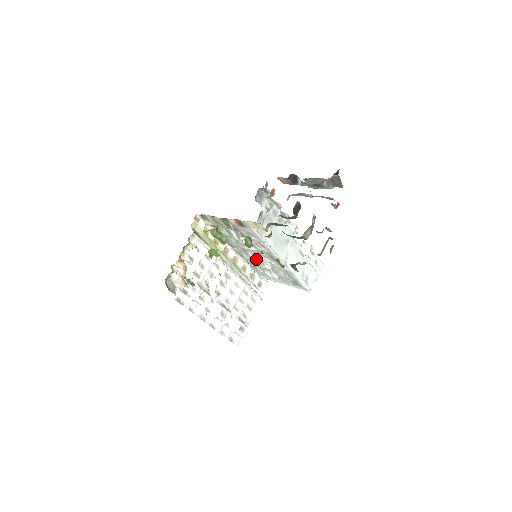
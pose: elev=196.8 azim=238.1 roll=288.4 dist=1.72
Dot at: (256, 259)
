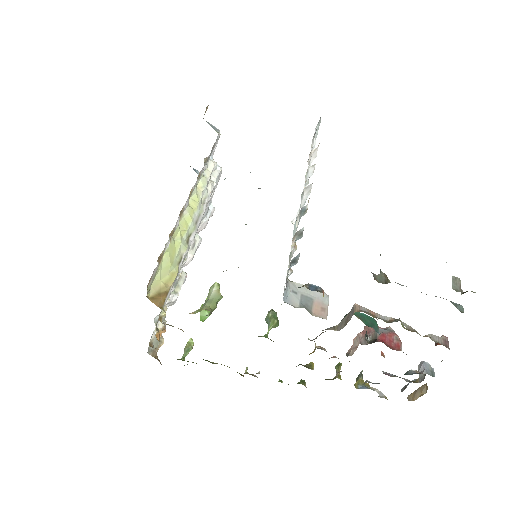
Dot at: occluded
